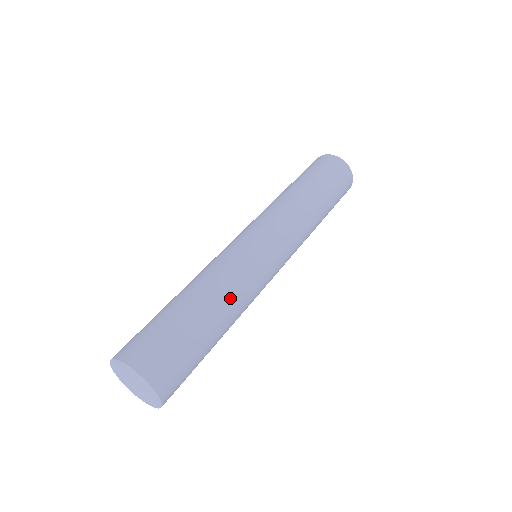
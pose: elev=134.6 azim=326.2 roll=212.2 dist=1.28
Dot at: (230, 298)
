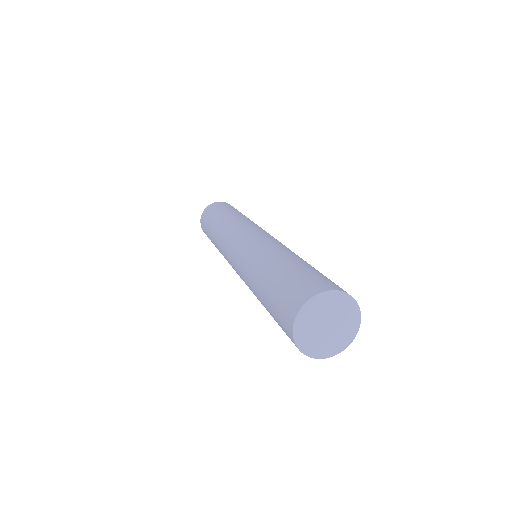
Dot at: (280, 250)
